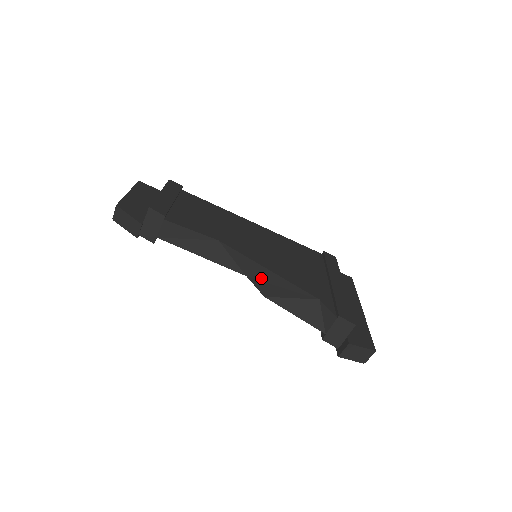
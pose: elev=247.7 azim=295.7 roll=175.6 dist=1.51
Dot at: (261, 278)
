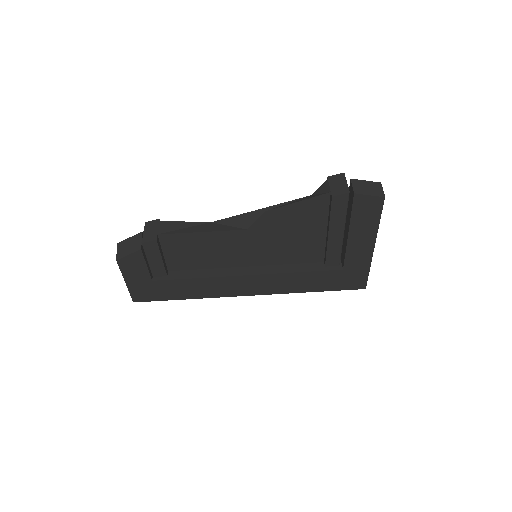
Dot at: occluded
